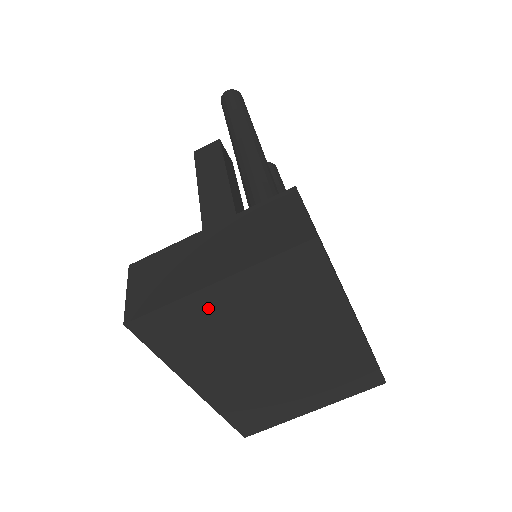
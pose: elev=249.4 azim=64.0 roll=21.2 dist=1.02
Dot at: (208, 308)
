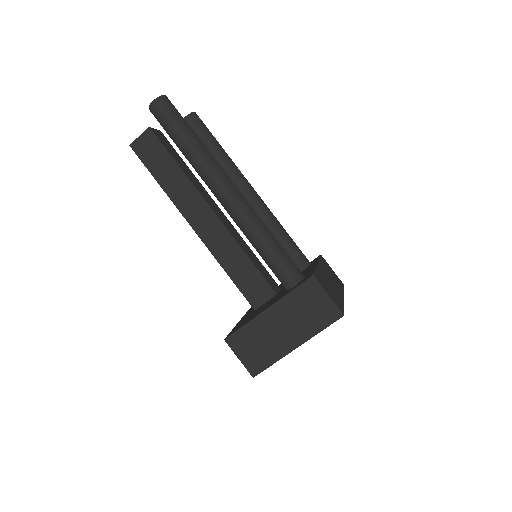
Dot at: occluded
